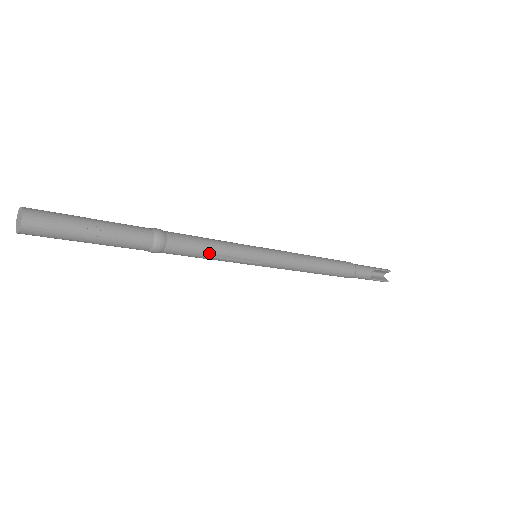
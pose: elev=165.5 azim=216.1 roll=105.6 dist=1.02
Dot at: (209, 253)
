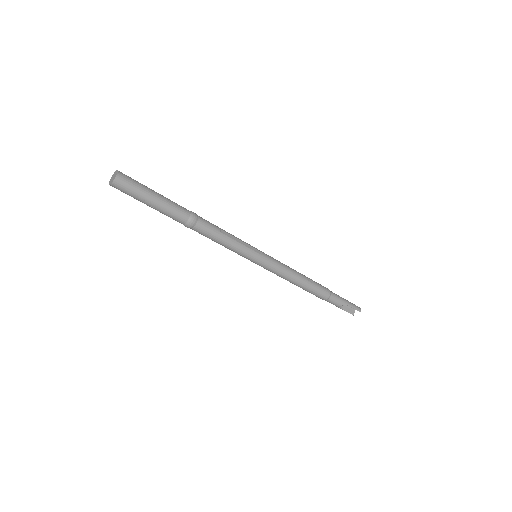
Dot at: (220, 243)
